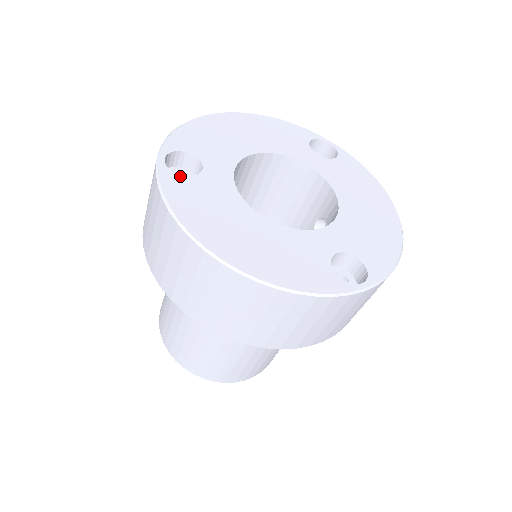
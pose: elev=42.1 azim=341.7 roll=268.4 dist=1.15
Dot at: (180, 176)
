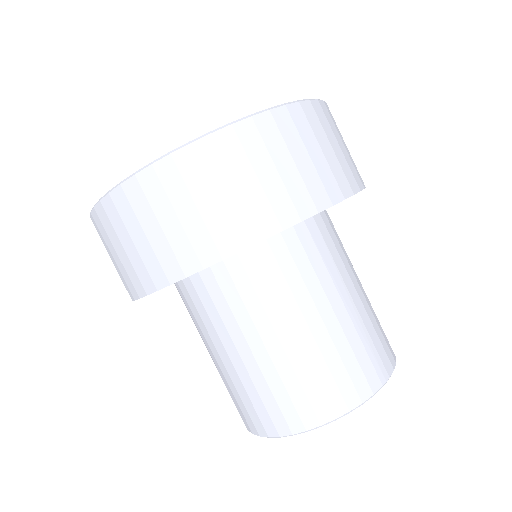
Dot at: occluded
